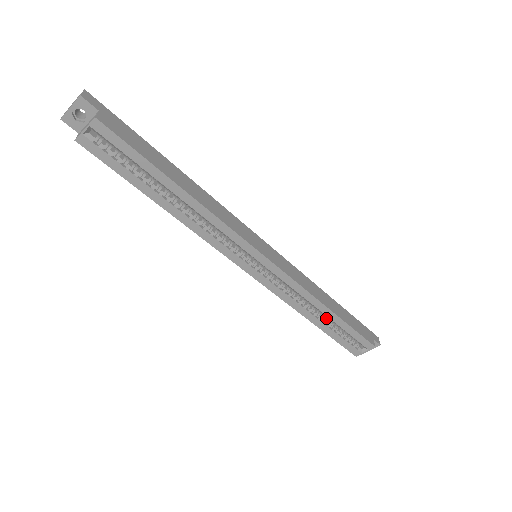
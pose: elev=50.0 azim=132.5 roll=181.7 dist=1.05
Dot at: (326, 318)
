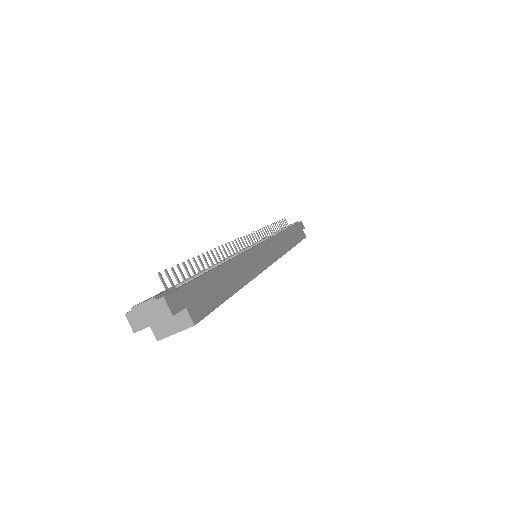
Dot at: occluded
